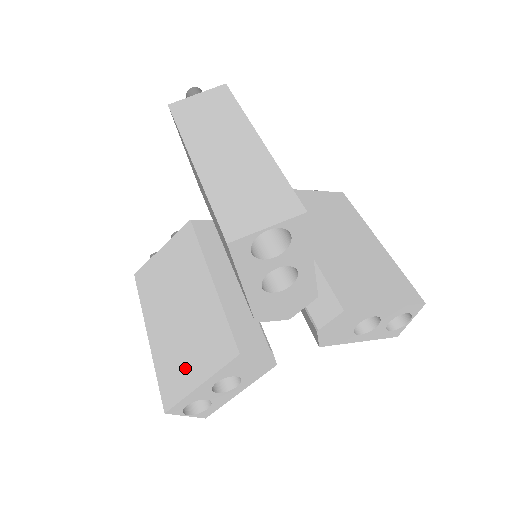
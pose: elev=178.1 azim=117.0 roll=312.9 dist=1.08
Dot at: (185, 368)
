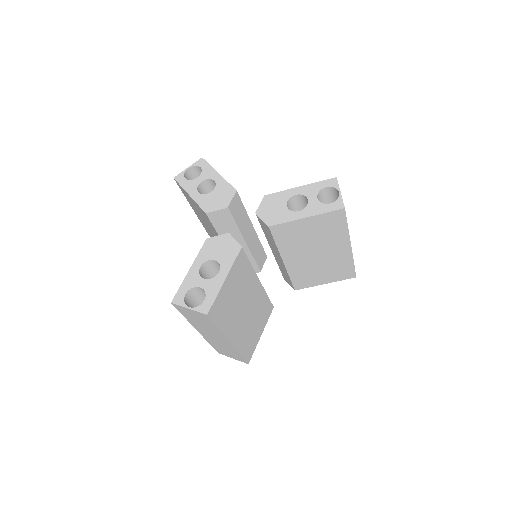
Dot at: occluded
